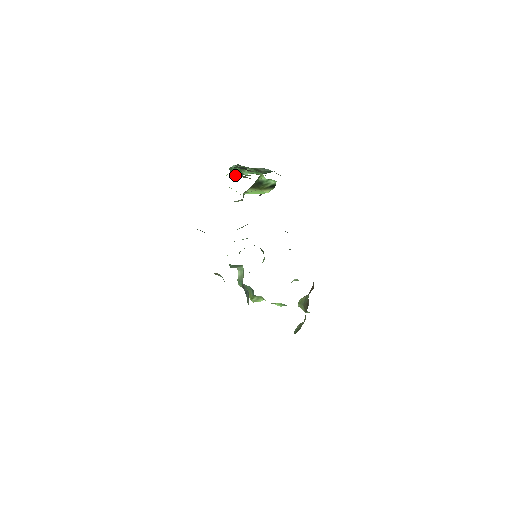
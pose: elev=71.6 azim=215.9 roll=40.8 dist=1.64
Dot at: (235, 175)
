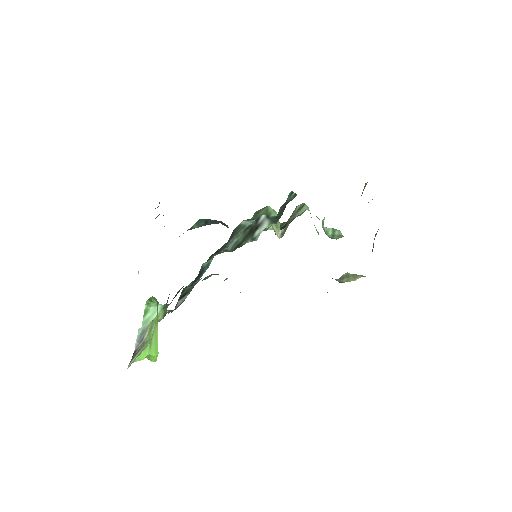
Dot at: (157, 207)
